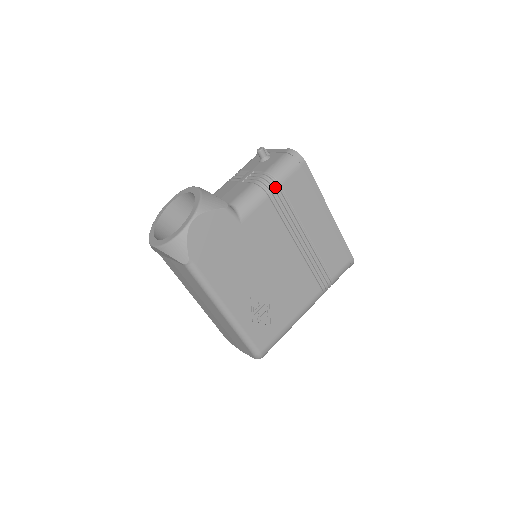
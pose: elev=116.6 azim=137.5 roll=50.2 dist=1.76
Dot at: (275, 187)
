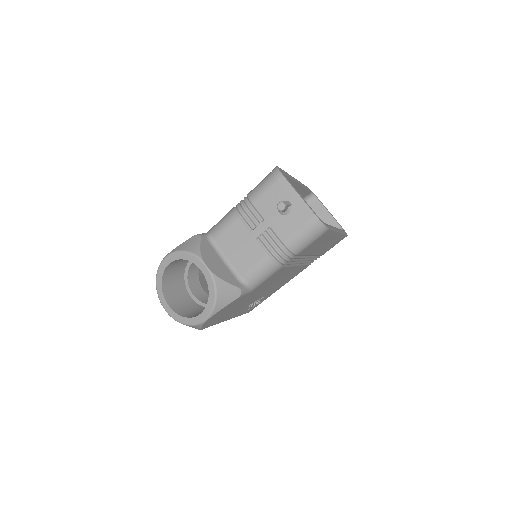
Dot at: (291, 258)
